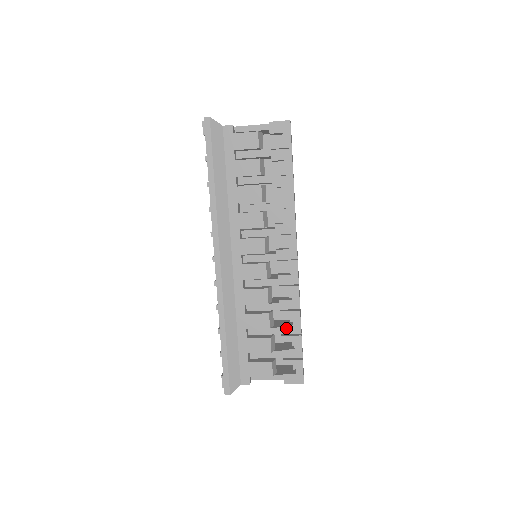
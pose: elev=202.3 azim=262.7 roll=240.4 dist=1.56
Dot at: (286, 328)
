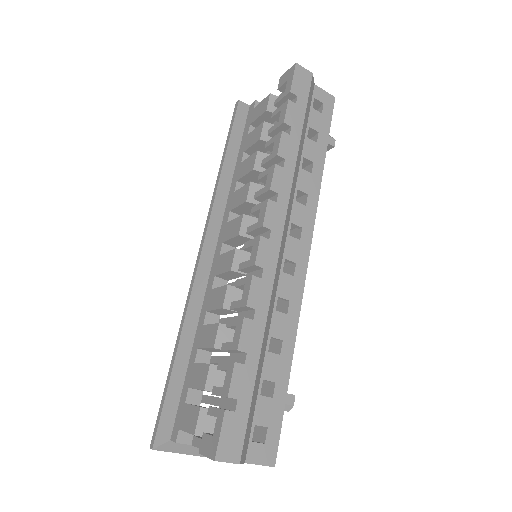
Dot at: (226, 348)
